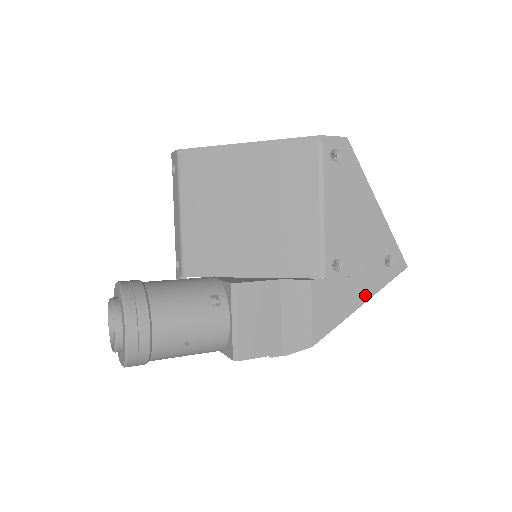
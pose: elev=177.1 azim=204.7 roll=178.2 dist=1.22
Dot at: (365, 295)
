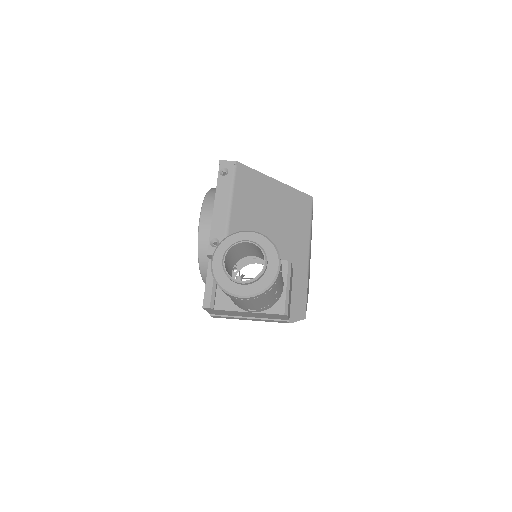
Dot at: occluded
